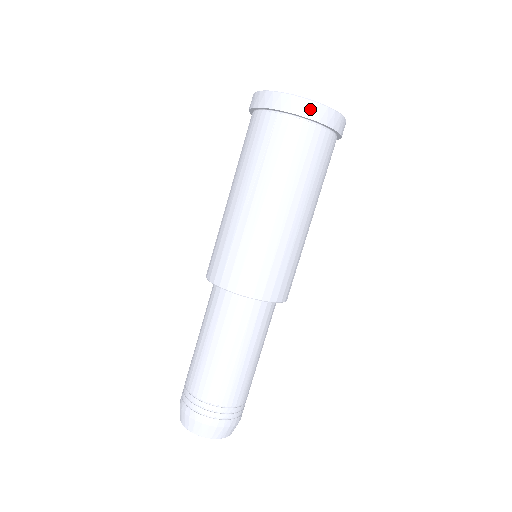
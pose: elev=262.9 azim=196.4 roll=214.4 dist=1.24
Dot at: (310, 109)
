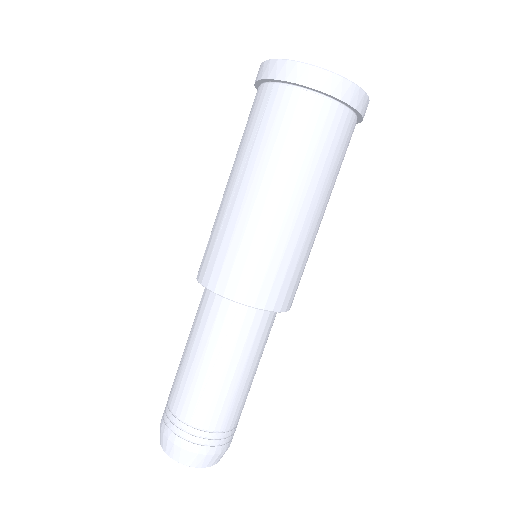
Dot at: (308, 75)
